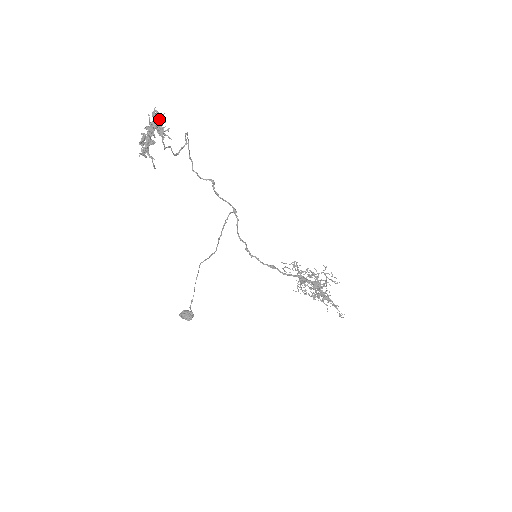
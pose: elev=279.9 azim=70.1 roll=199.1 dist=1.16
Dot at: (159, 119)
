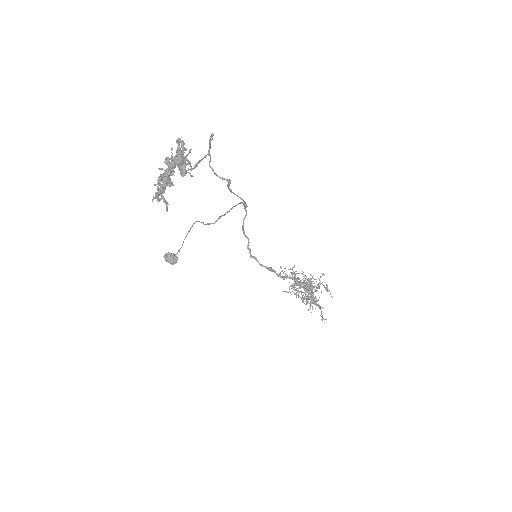
Dot at: (183, 156)
